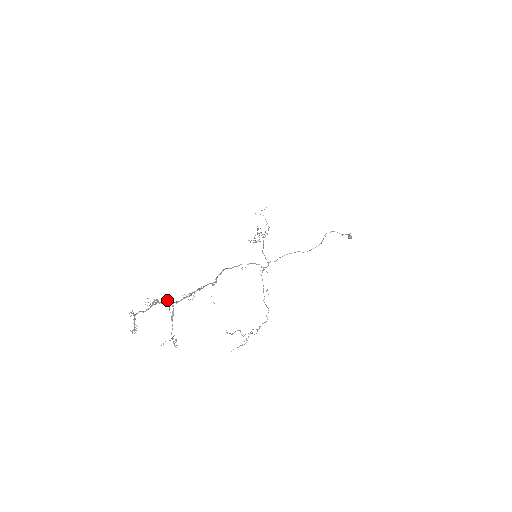
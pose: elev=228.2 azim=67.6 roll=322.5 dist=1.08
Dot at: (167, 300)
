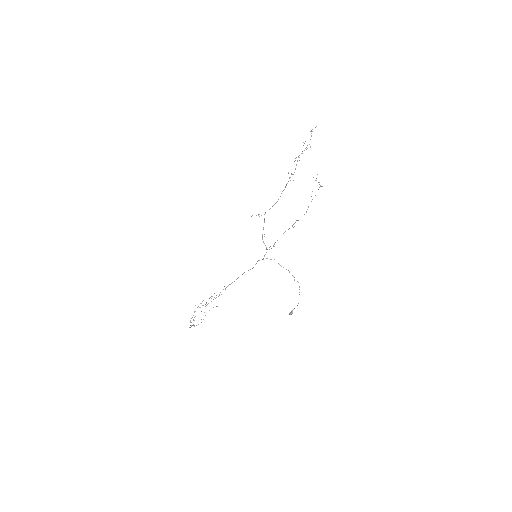
Dot at: occluded
